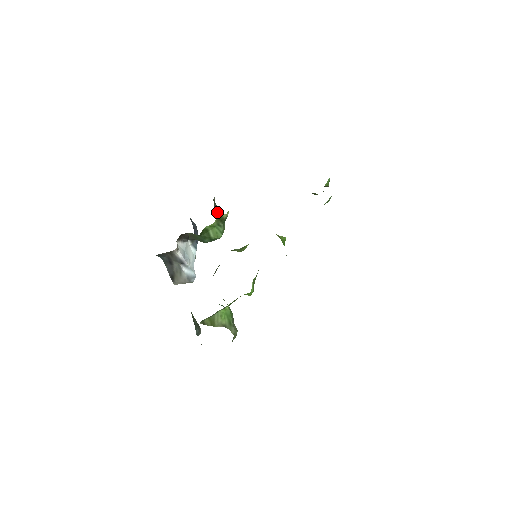
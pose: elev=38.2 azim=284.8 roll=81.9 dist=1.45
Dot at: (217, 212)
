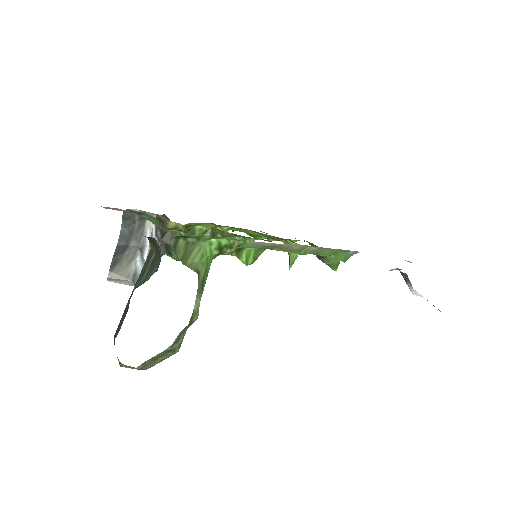
Dot at: occluded
